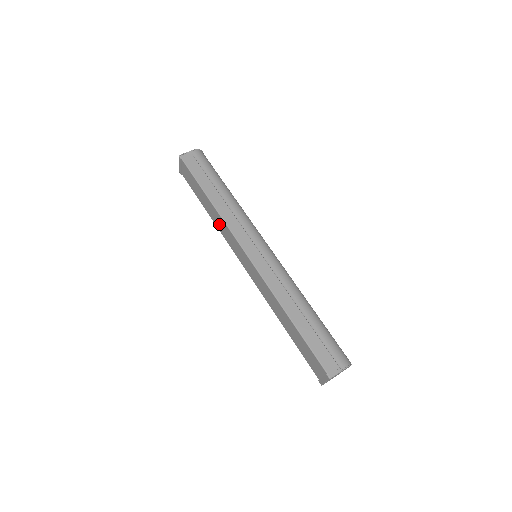
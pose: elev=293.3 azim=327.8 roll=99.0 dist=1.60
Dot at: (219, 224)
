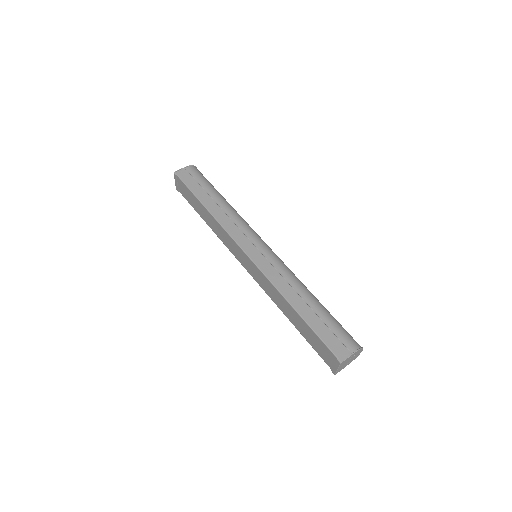
Dot at: (217, 231)
